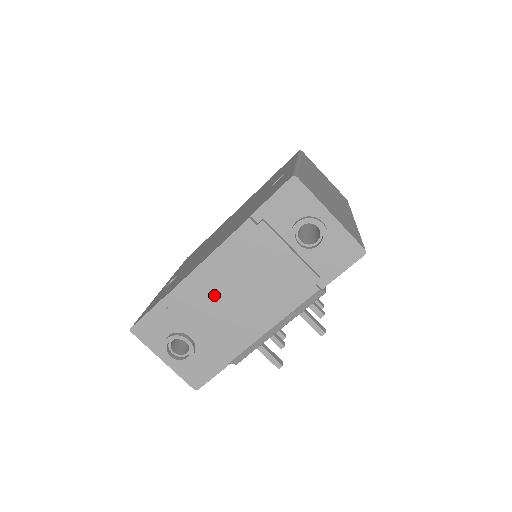
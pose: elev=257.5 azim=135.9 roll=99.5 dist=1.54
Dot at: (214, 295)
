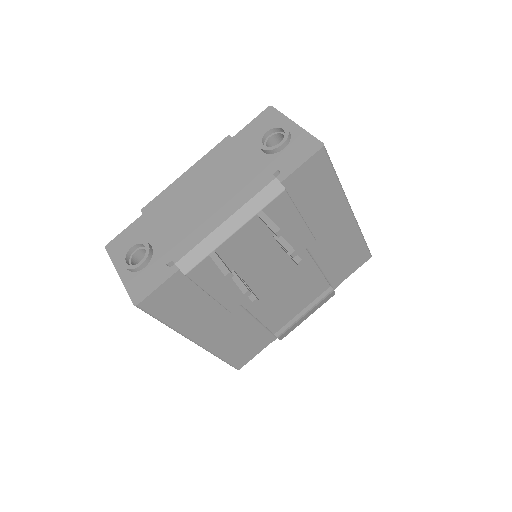
Dot at: (184, 198)
